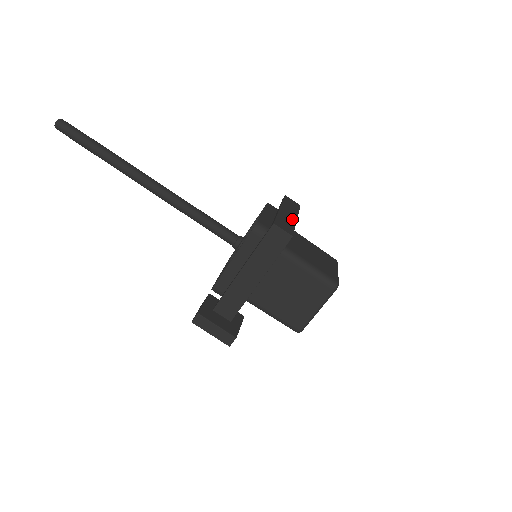
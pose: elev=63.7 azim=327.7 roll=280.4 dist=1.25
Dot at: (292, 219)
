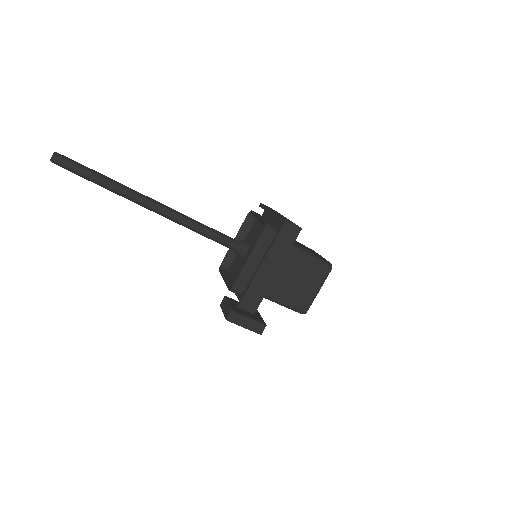
Dot at: (286, 218)
